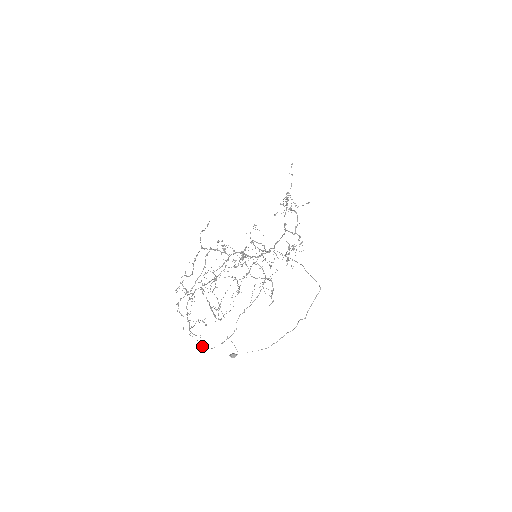
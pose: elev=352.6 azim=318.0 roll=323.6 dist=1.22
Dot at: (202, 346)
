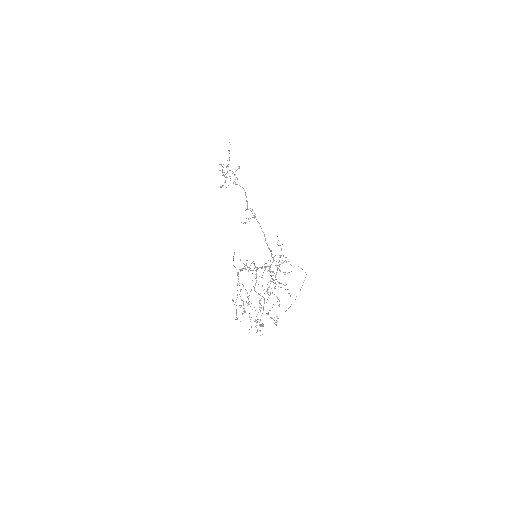
Dot at: occluded
